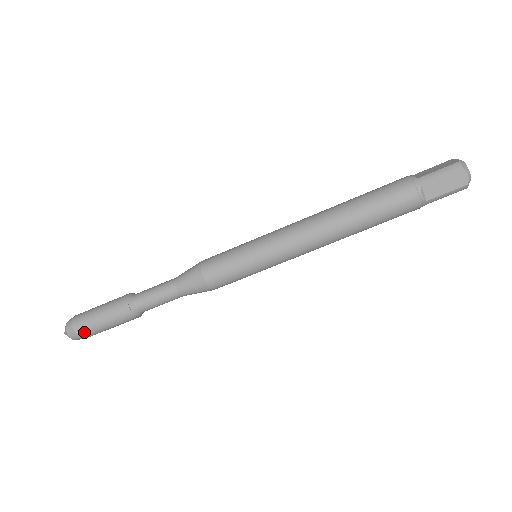
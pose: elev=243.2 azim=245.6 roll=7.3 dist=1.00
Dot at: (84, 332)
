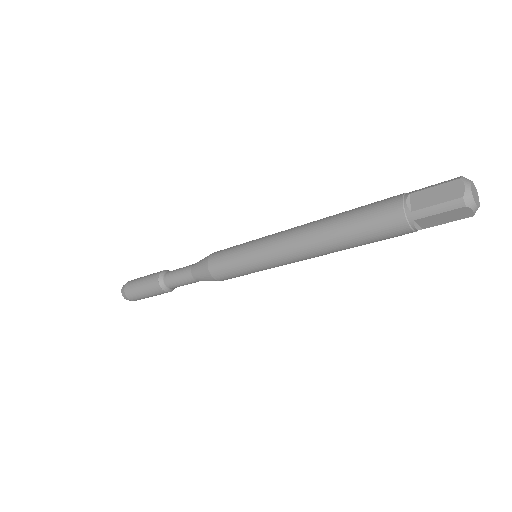
Dot at: occluded
